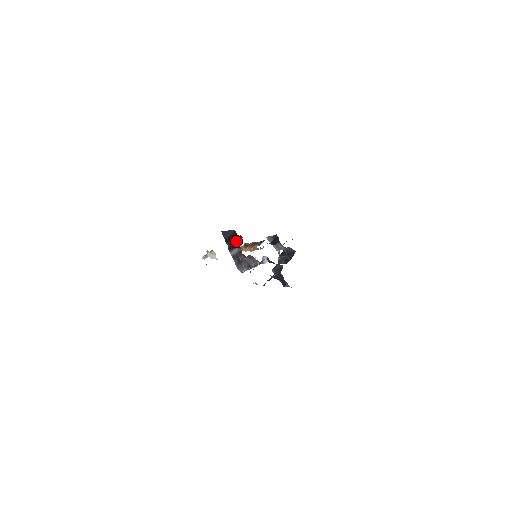
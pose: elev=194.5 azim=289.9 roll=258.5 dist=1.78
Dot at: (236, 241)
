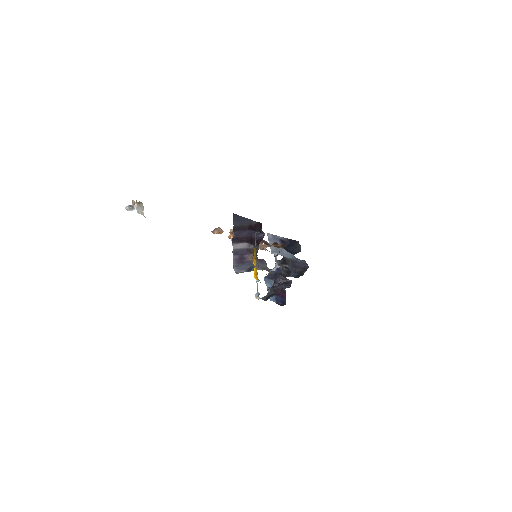
Dot at: (251, 235)
